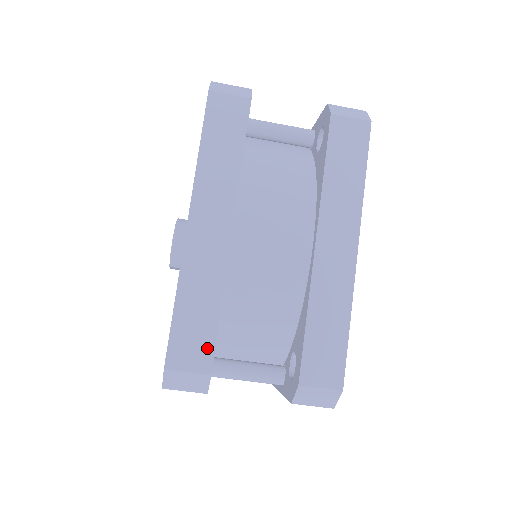
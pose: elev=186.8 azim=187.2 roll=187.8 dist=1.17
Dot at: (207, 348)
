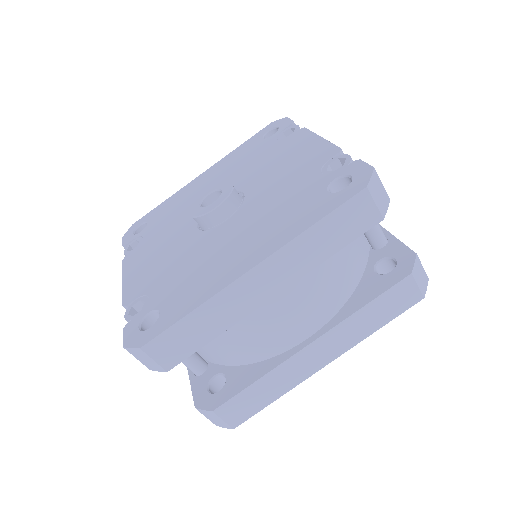
Dot at: (181, 355)
